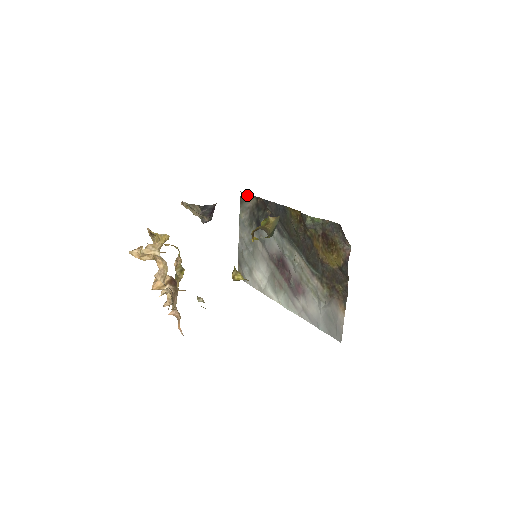
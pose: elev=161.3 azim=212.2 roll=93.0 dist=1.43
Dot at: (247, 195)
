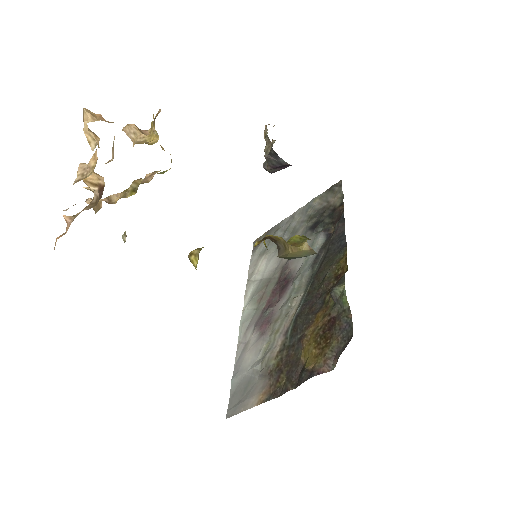
Dot at: (340, 190)
